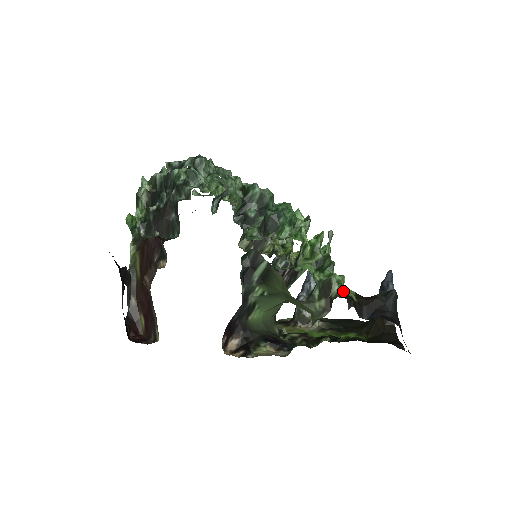
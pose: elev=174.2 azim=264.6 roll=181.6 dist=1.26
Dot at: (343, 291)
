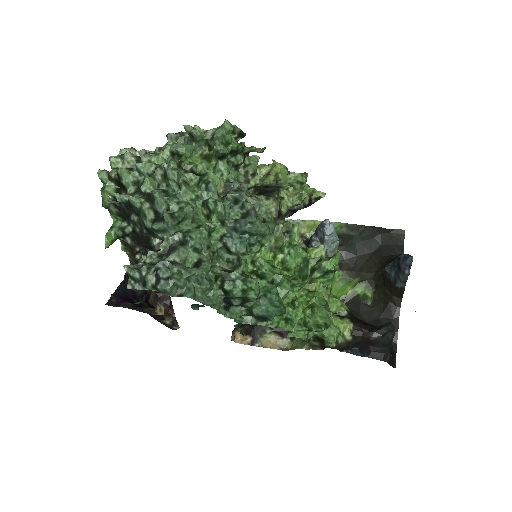
Dot at: (337, 341)
